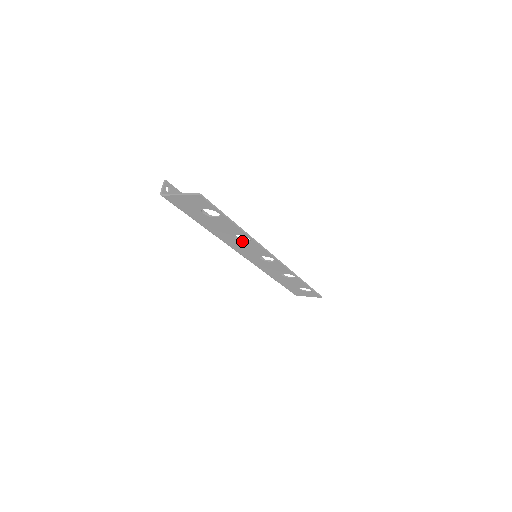
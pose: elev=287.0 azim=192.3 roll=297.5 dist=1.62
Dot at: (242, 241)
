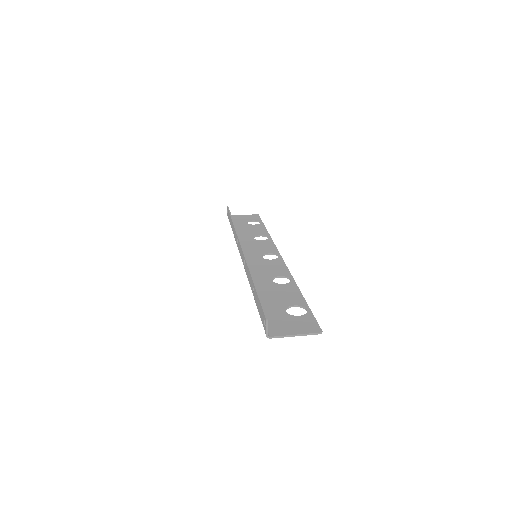
Dot at: occluded
